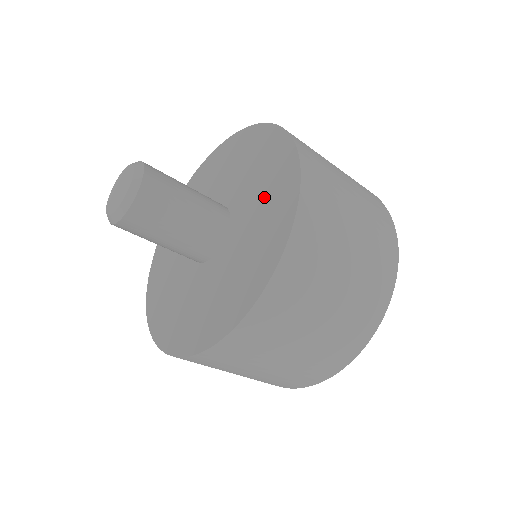
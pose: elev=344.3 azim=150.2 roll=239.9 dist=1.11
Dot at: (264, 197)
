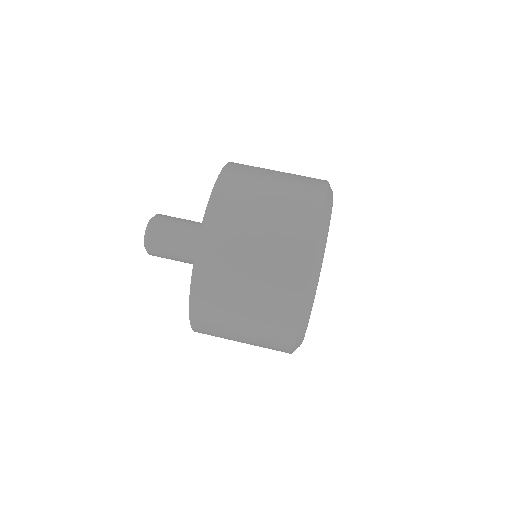
Dot at: occluded
